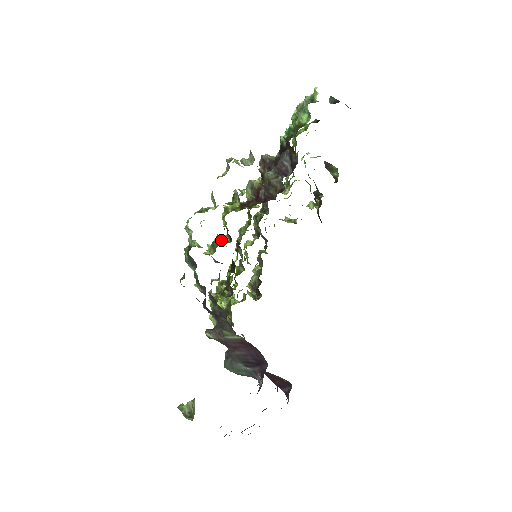
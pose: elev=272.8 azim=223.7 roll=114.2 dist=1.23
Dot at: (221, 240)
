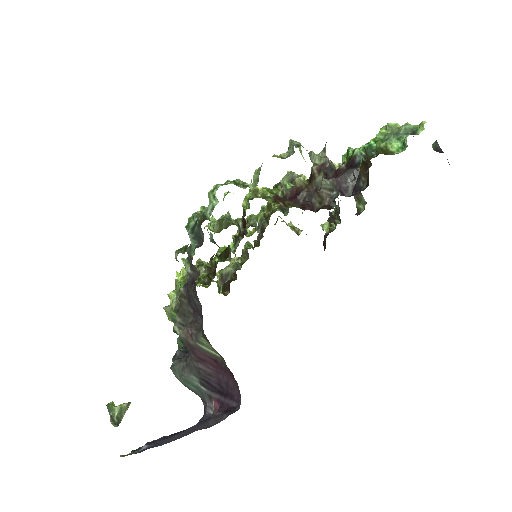
Dot at: (233, 222)
